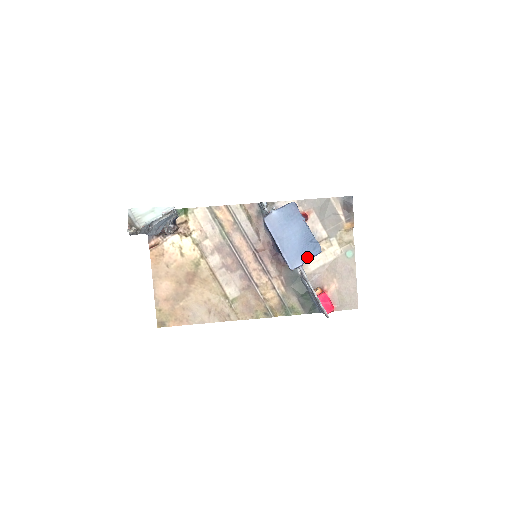
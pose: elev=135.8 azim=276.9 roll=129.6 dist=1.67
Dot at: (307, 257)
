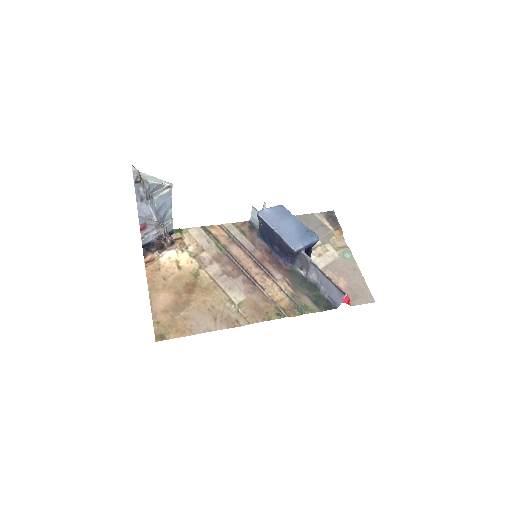
Dot at: (307, 242)
